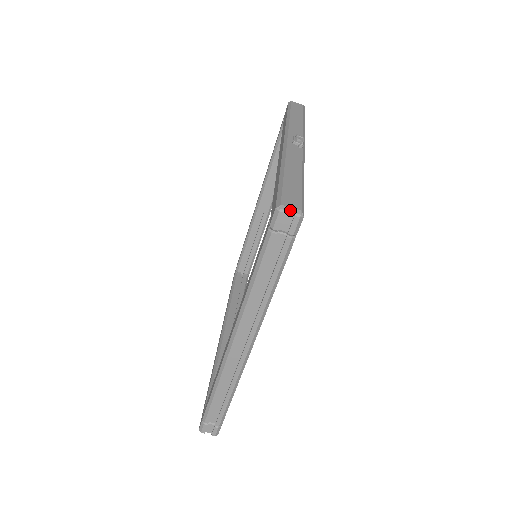
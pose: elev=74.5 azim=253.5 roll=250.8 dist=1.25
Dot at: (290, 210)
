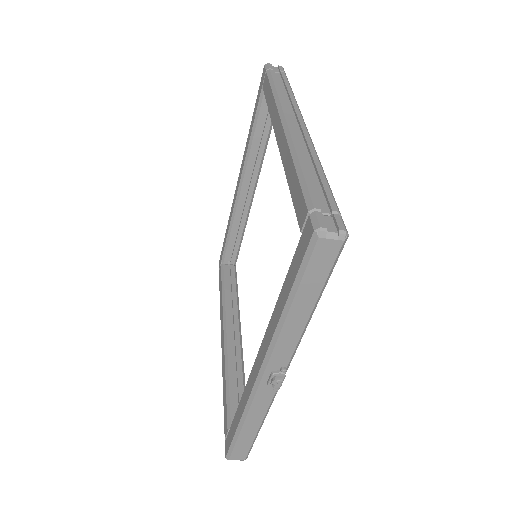
Dot at: occluded
